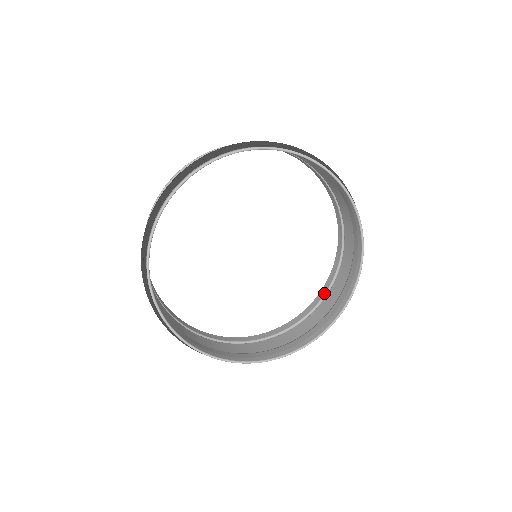
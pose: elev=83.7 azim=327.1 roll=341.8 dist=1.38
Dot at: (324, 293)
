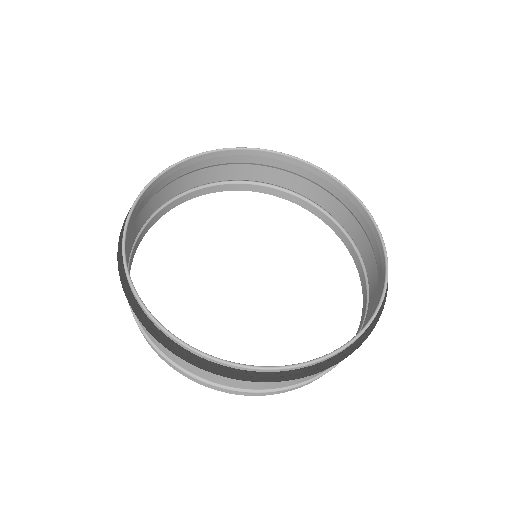
Dot at: (306, 381)
